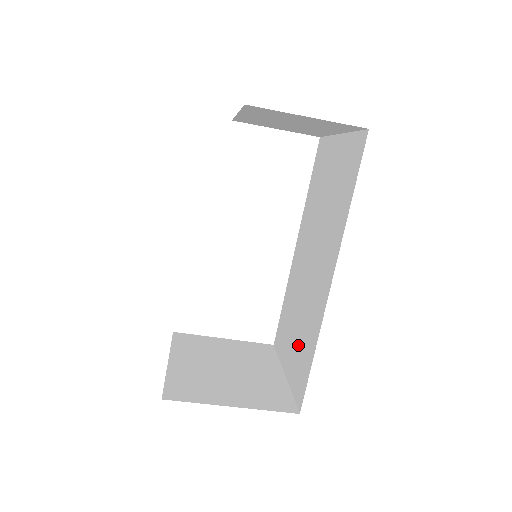
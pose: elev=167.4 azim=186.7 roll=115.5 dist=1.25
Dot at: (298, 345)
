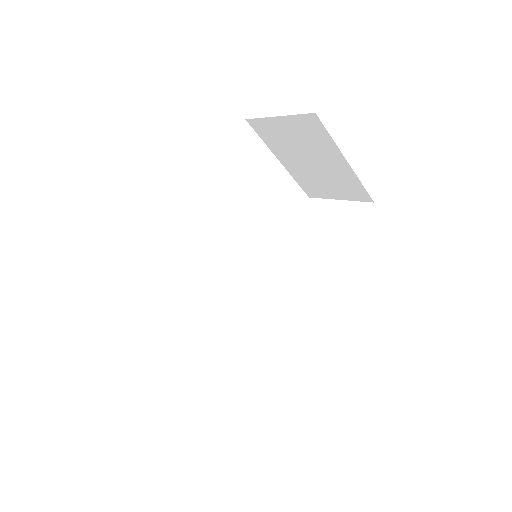
Dot at: occluded
